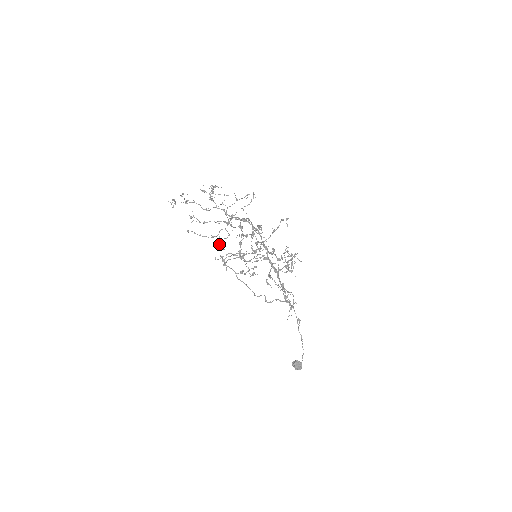
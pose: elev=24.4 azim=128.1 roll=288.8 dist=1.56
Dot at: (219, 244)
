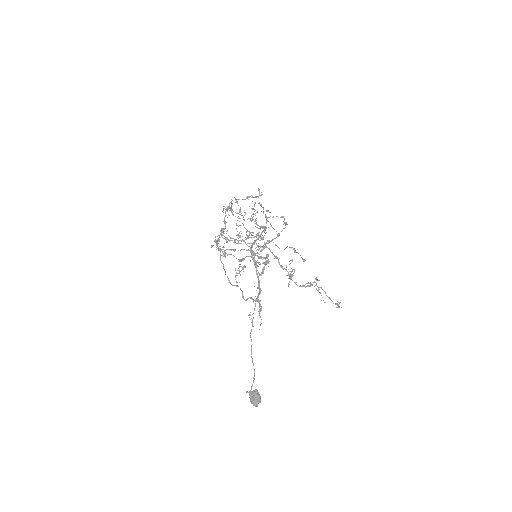
Dot at: occluded
